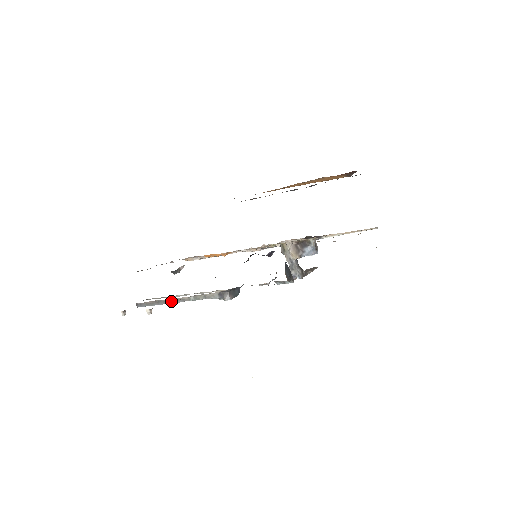
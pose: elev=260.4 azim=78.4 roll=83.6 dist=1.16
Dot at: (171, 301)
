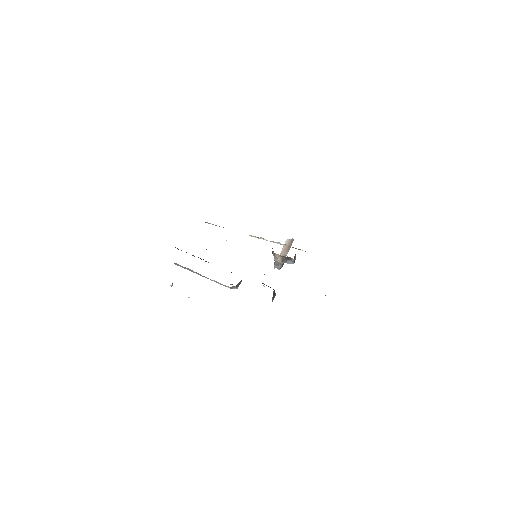
Dot at: (199, 274)
